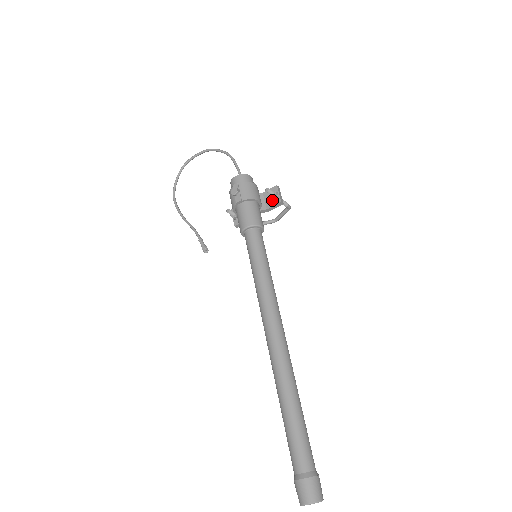
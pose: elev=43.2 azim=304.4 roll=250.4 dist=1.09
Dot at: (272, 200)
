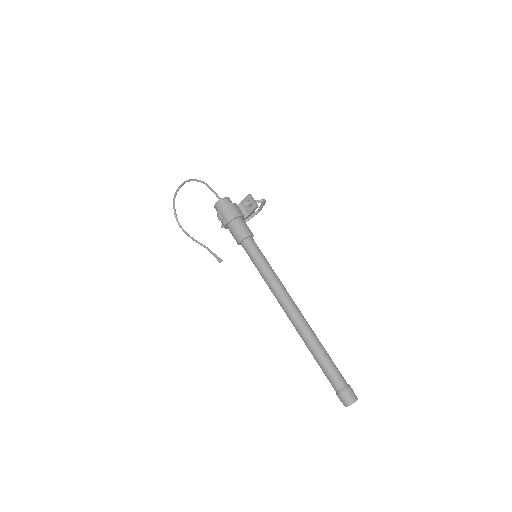
Dot at: (249, 207)
